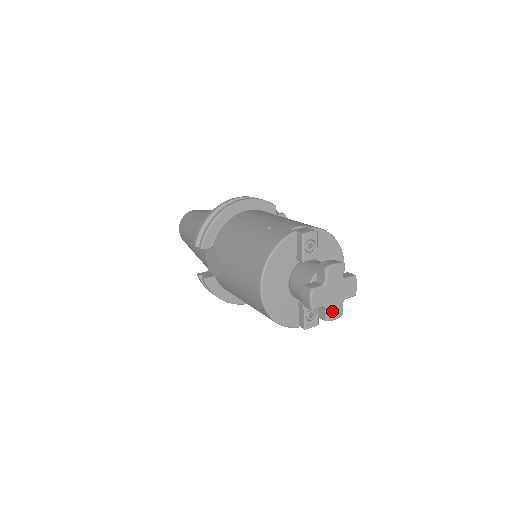
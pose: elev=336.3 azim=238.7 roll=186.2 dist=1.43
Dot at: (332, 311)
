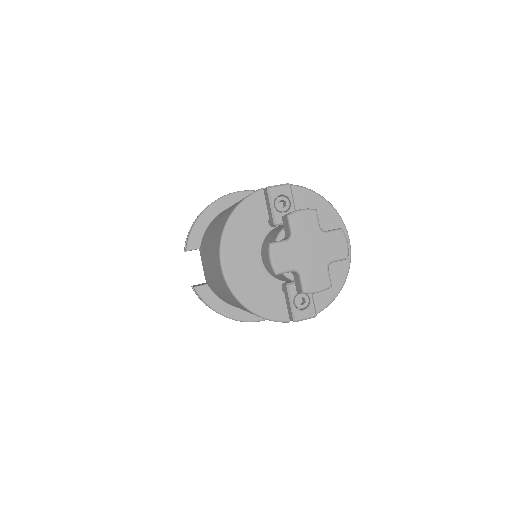
Dot at: (311, 278)
